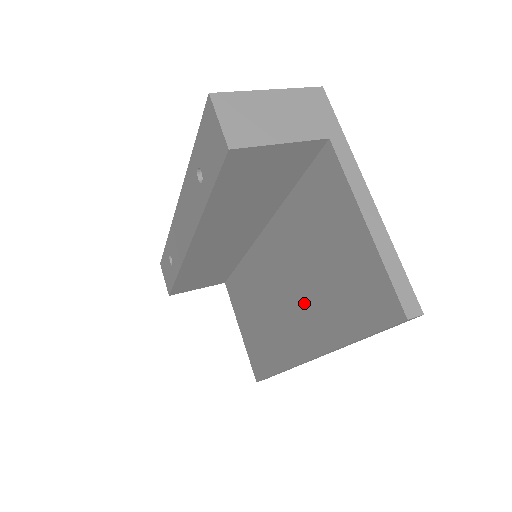
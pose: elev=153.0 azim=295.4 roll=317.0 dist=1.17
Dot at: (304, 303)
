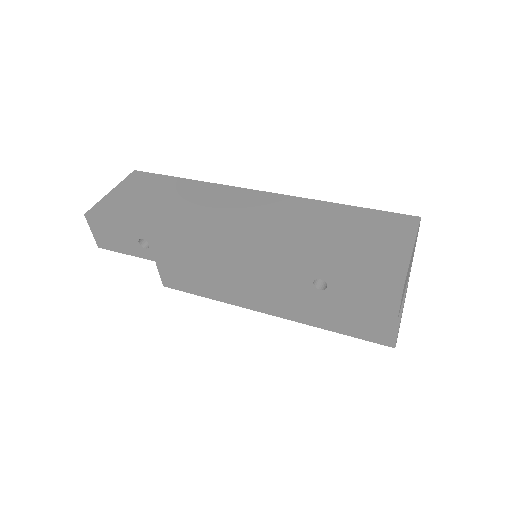
Dot at: (294, 296)
